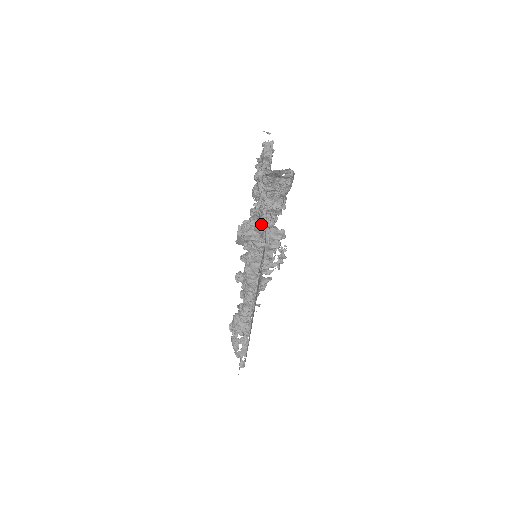
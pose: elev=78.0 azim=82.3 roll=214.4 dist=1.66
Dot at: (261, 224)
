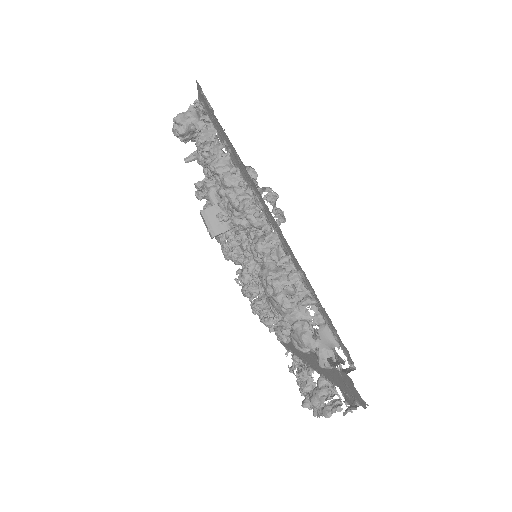
Dot at: occluded
